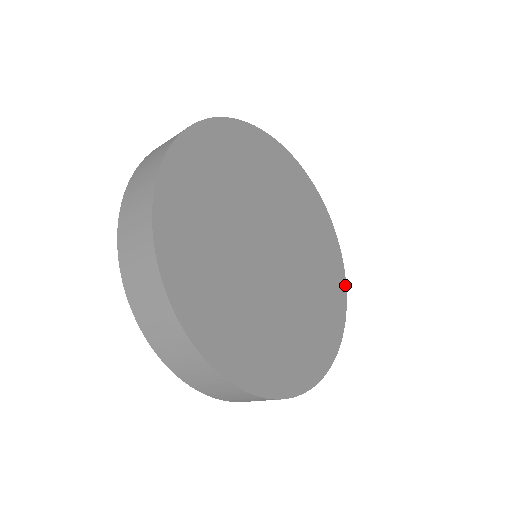
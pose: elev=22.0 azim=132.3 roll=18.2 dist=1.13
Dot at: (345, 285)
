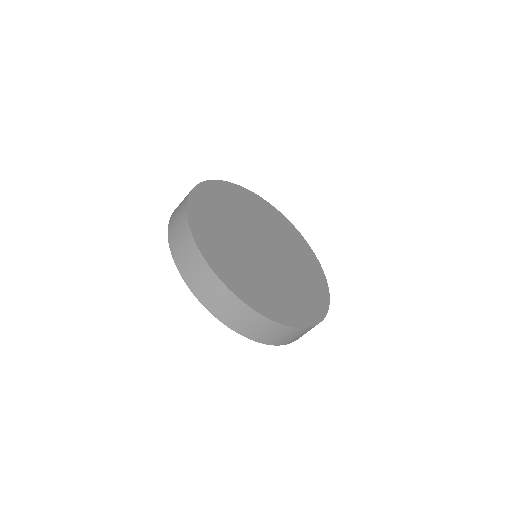
Dot at: (305, 327)
